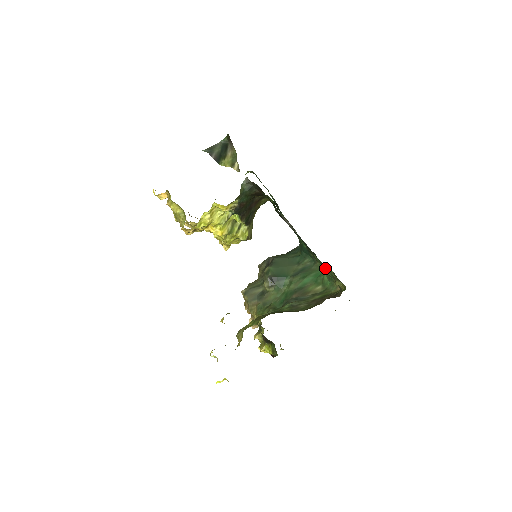
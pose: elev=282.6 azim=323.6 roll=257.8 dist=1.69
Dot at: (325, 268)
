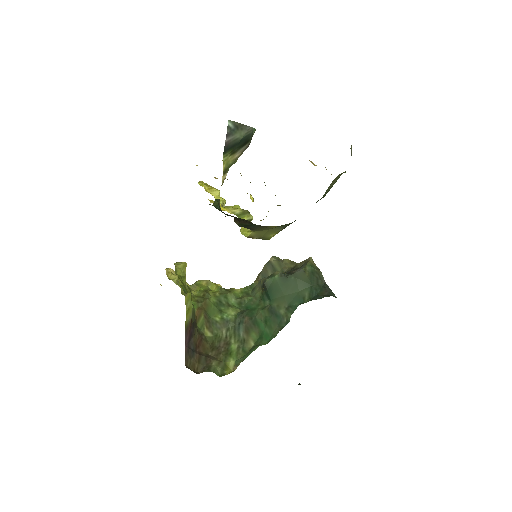
Dot at: occluded
